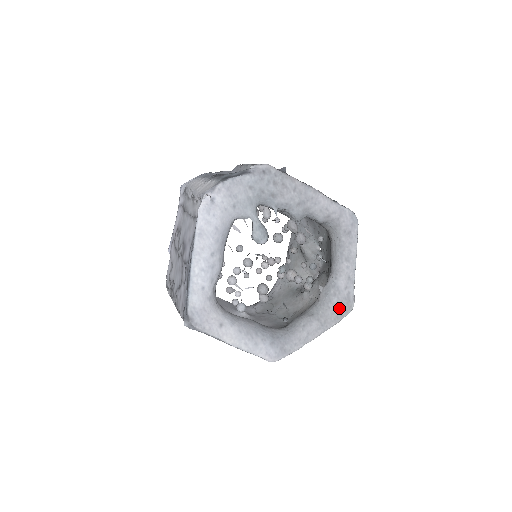
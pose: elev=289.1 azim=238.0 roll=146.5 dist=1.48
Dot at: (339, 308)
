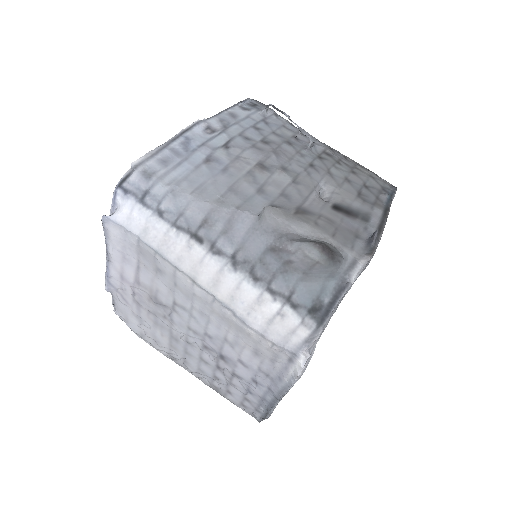
Dot at: occluded
